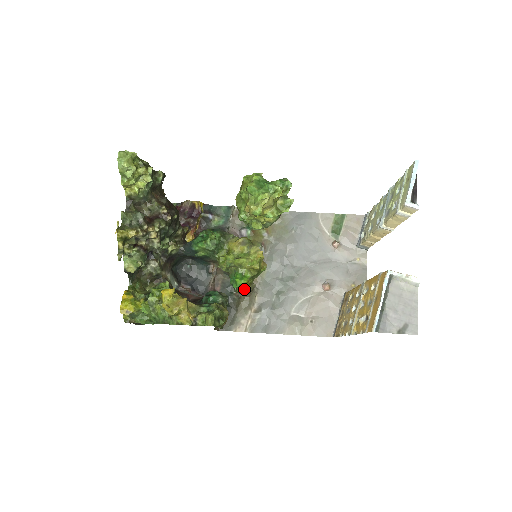
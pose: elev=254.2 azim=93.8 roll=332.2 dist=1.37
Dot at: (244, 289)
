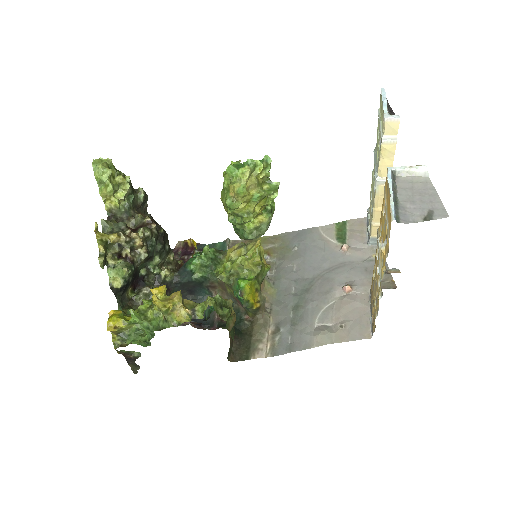
Dot at: (251, 297)
